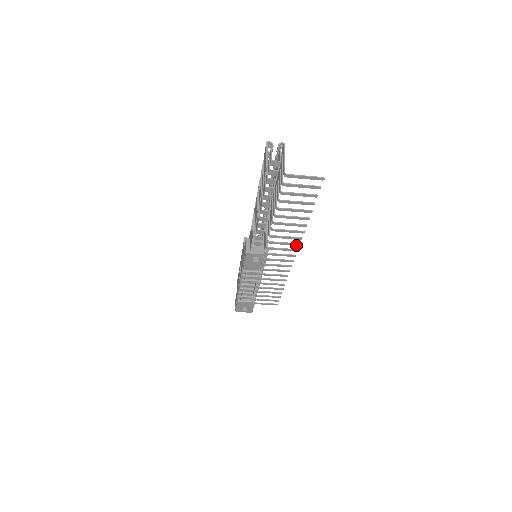
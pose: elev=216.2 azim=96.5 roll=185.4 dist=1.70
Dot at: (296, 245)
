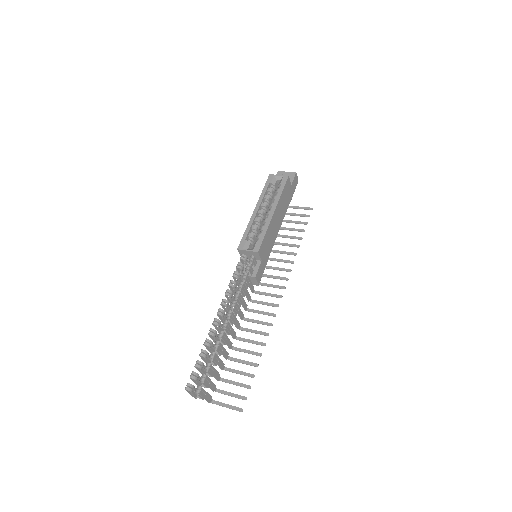
Dot at: (273, 314)
